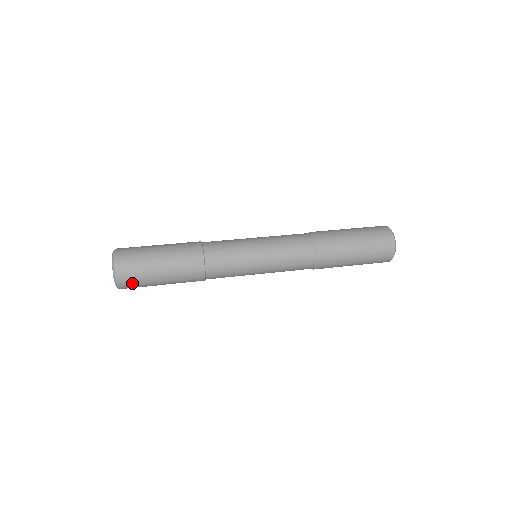
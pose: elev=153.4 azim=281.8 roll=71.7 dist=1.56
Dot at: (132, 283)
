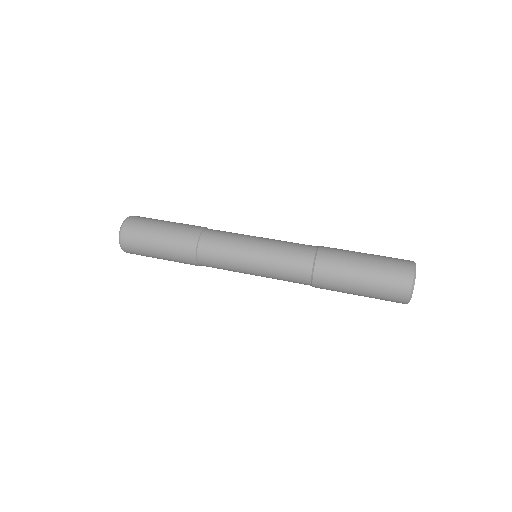
Dot at: occluded
